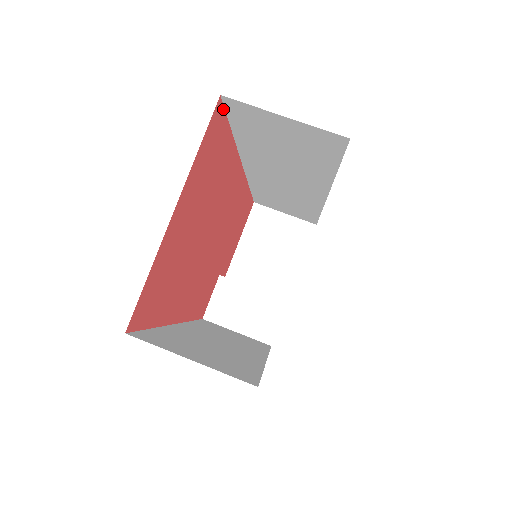
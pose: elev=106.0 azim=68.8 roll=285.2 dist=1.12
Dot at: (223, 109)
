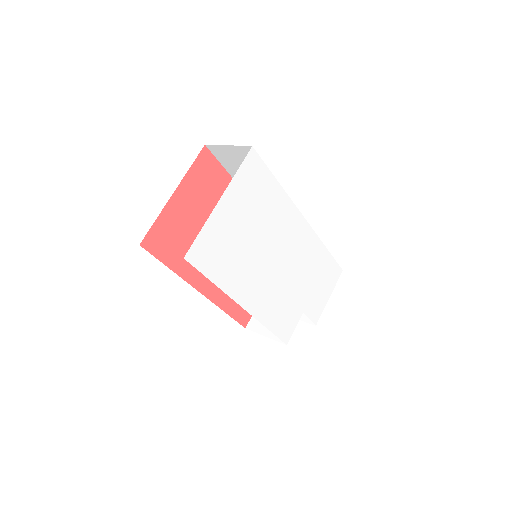
Dot at: (212, 155)
